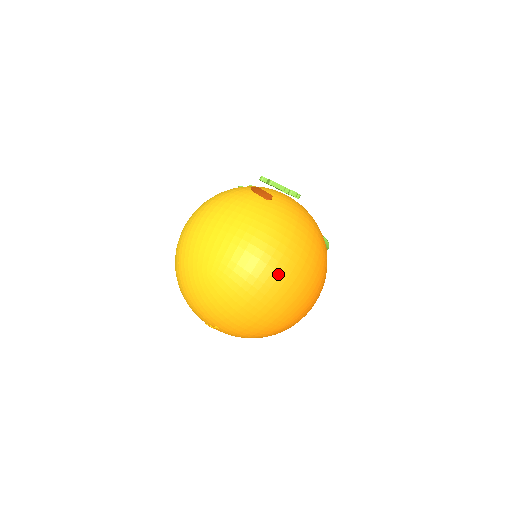
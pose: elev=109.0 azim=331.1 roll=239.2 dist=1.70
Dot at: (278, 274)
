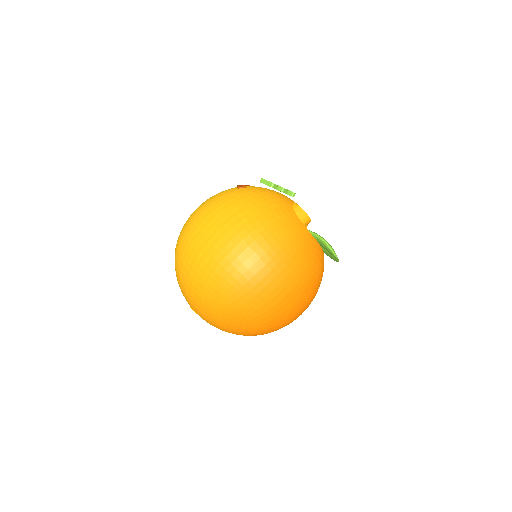
Dot at: (206, 241)
